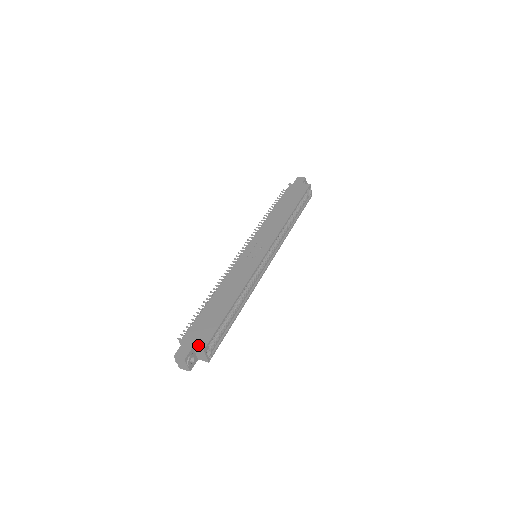
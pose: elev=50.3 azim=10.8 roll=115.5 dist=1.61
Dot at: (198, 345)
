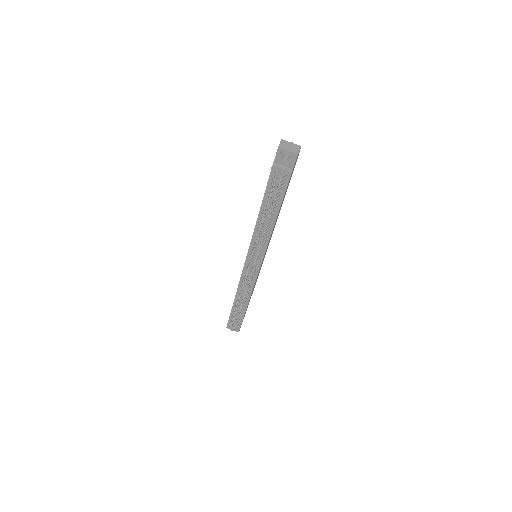
Dot at: occluded
